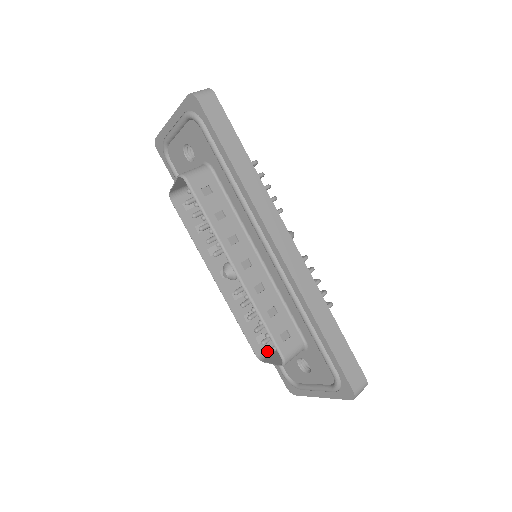
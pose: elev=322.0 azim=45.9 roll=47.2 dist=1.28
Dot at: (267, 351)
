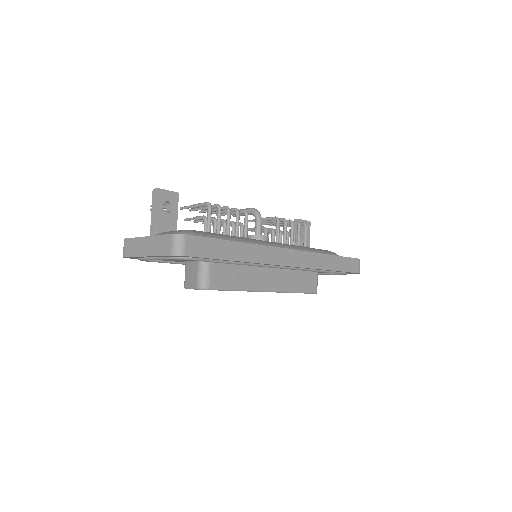
Dot at: occluded
